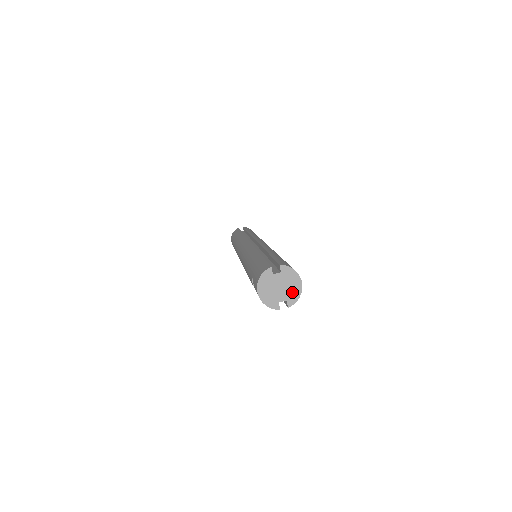
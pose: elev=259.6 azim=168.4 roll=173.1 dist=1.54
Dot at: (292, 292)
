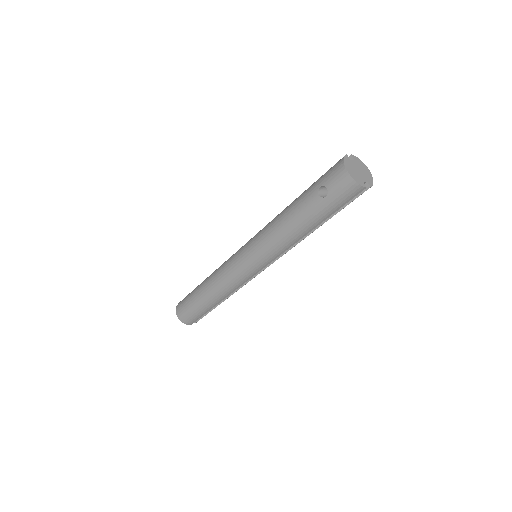
Dot at: (367, 176)
